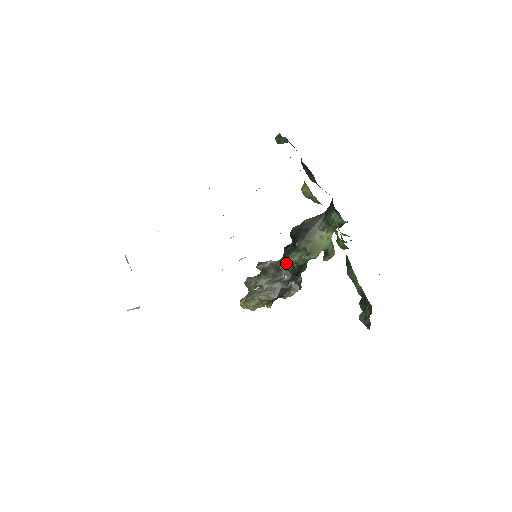
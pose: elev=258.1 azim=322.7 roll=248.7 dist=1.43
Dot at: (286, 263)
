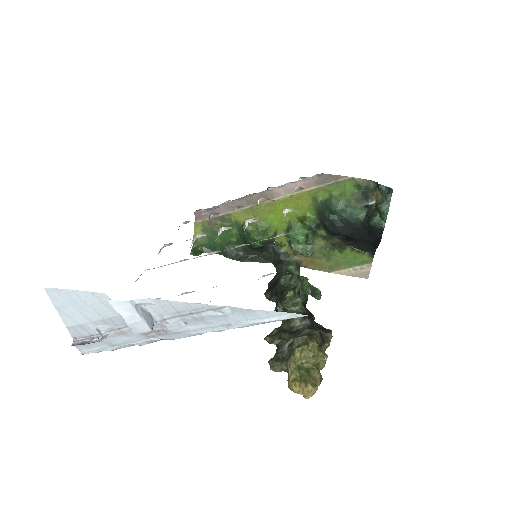
Dot at: (289, 290)
